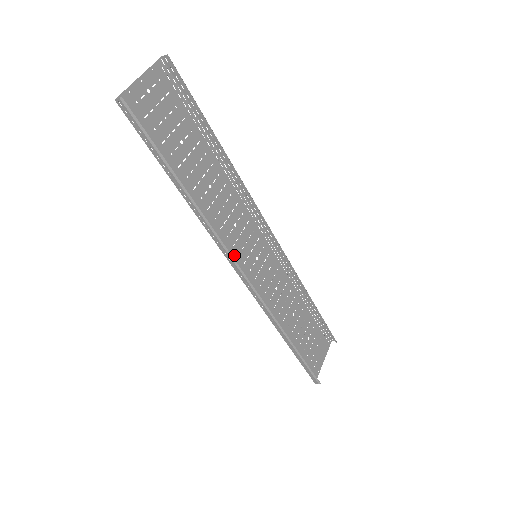
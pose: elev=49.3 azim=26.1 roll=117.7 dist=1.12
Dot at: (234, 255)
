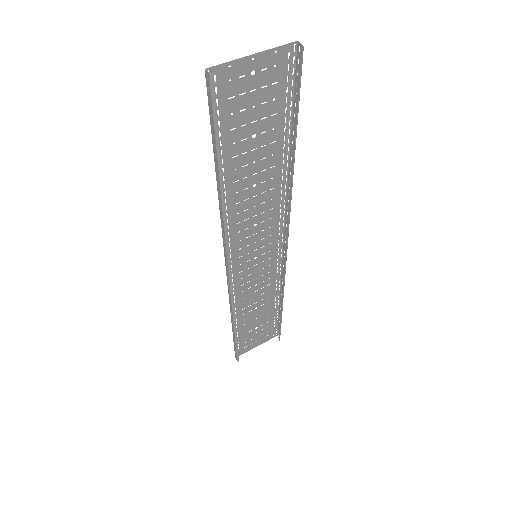
Dot at: (234, 248)
